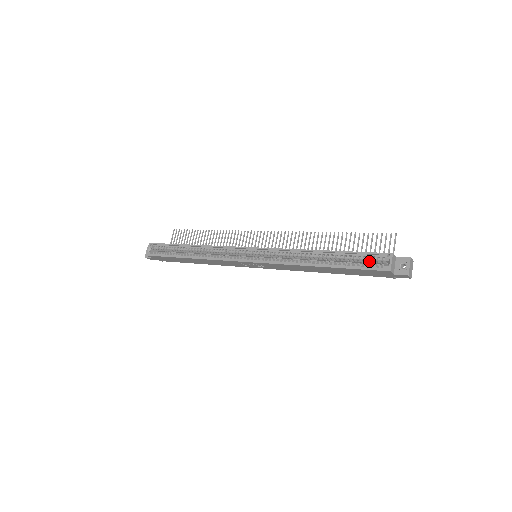
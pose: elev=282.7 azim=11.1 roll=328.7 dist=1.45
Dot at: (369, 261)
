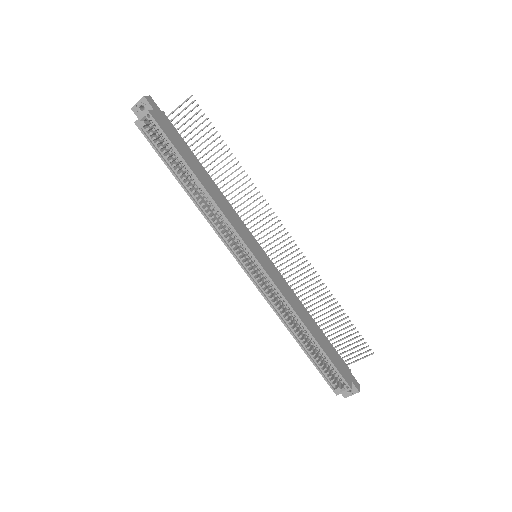
Dot at: (333, 371)
